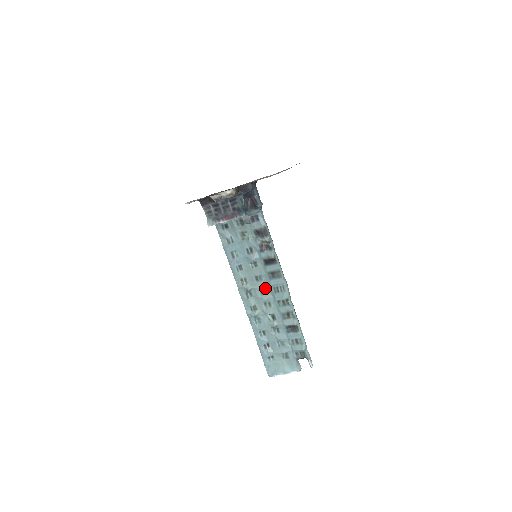
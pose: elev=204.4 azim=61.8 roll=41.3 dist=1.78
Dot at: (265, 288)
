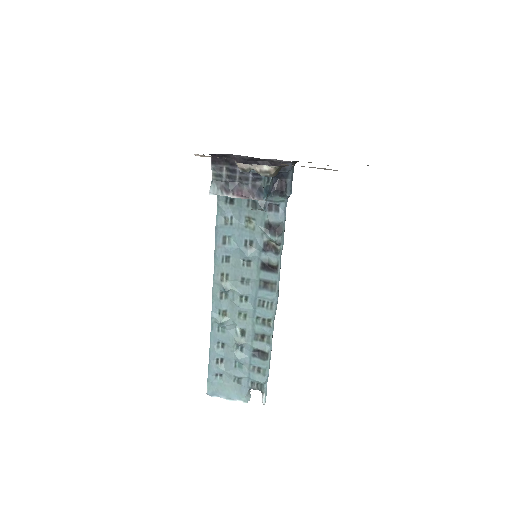
Dot at: (248, 296)
